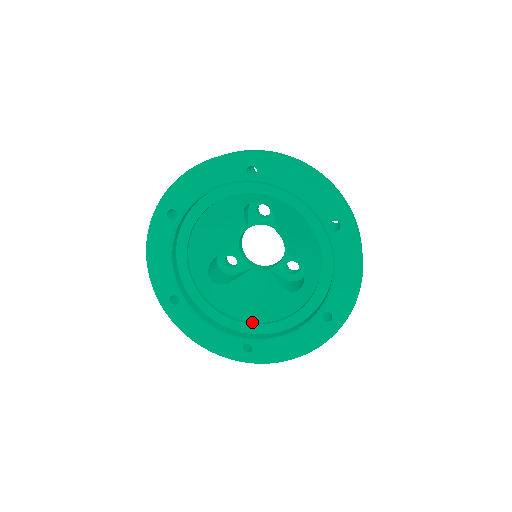
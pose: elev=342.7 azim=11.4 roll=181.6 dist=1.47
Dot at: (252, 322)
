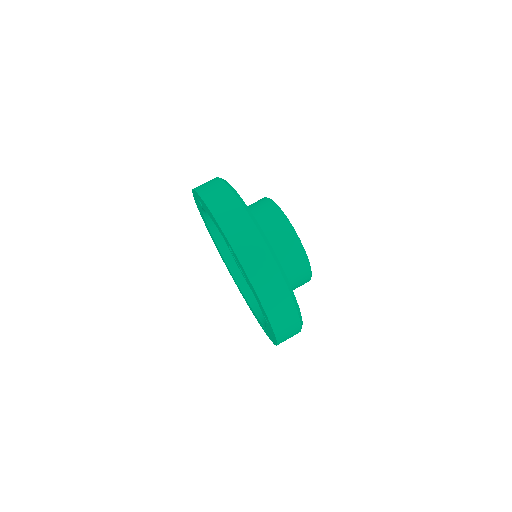
Dot at: occluded
